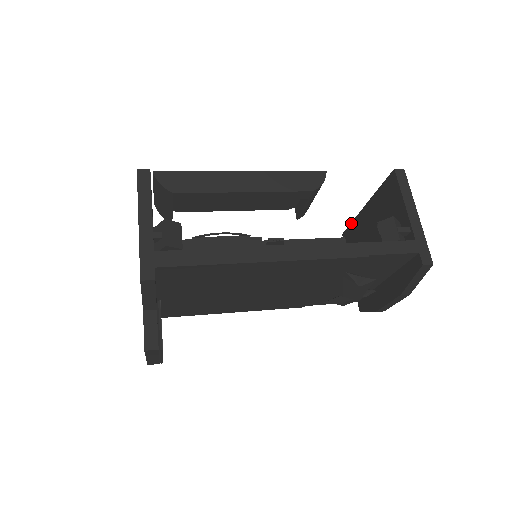
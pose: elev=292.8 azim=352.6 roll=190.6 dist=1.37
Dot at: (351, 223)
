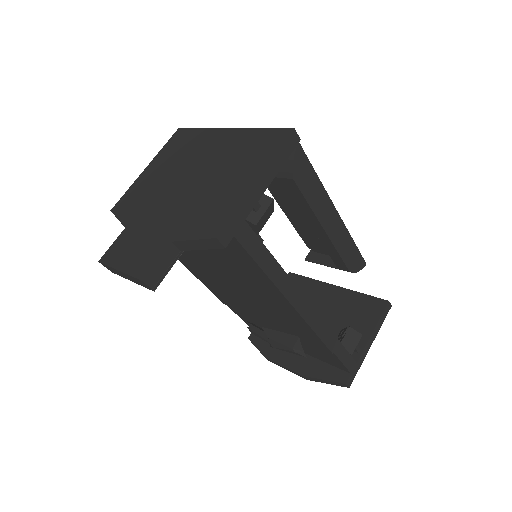
Dot at: (308, 278)
